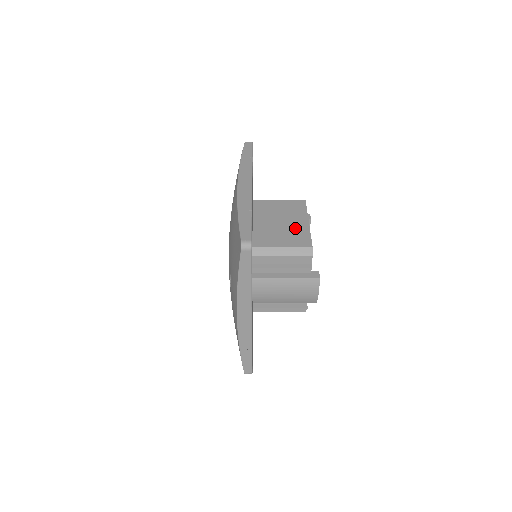
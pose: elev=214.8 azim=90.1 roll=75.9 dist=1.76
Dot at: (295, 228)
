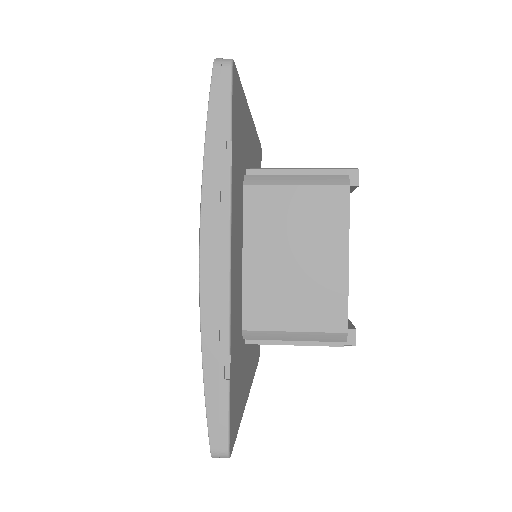
Dot at: (321, 279)
